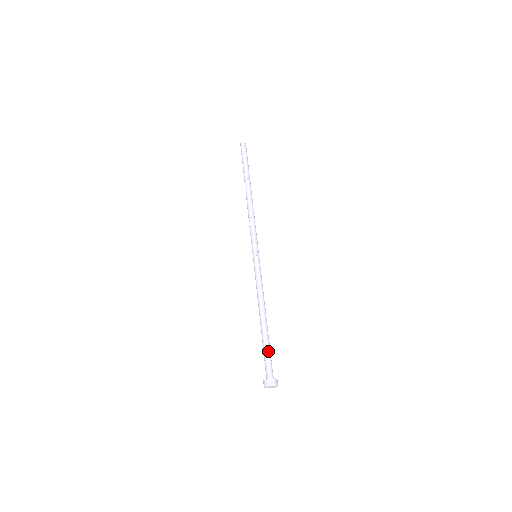
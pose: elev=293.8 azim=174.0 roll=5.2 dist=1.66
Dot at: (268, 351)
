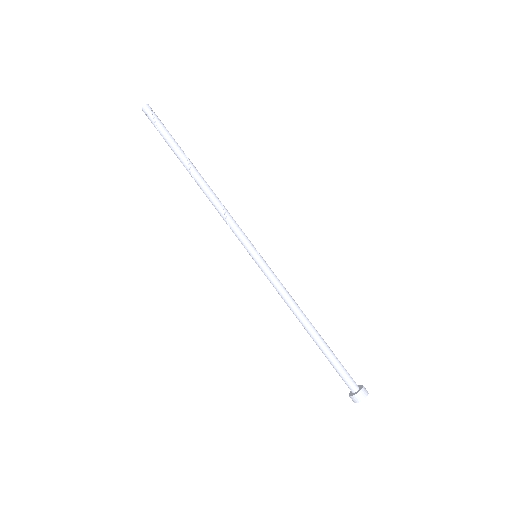
Dot at: occluded
